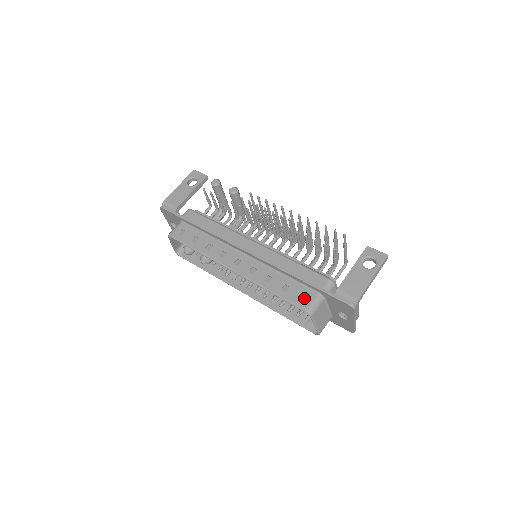
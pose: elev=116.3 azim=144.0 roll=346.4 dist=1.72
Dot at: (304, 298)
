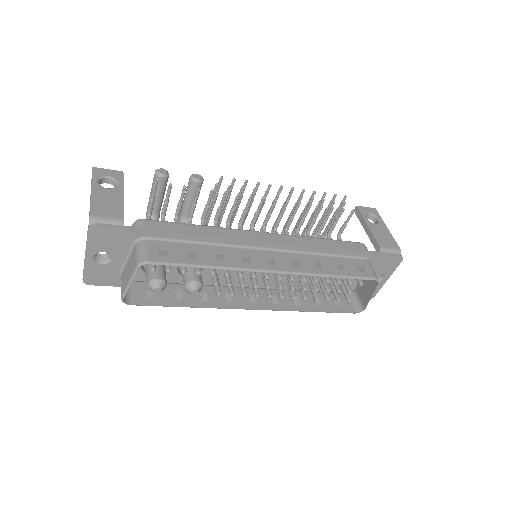
Dot at: (362, 268)
